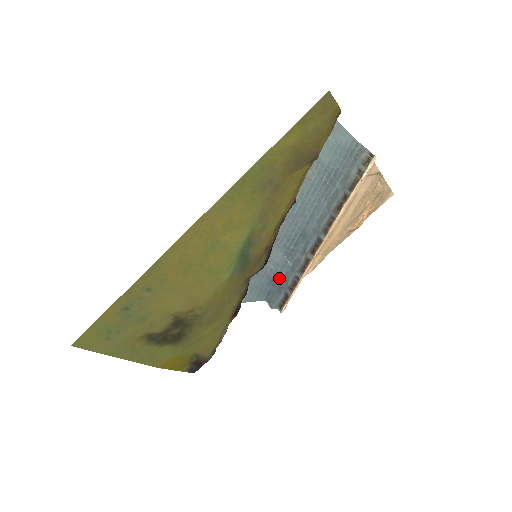
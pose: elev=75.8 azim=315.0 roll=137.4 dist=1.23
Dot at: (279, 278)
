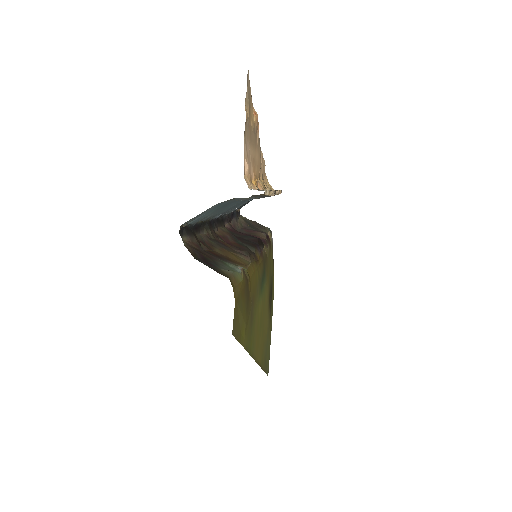
Dot at: occluded
